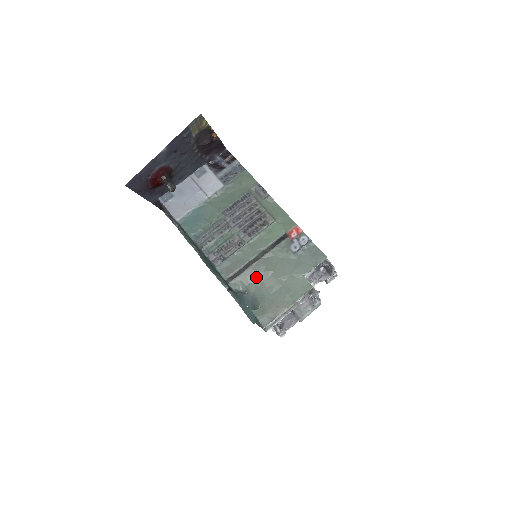
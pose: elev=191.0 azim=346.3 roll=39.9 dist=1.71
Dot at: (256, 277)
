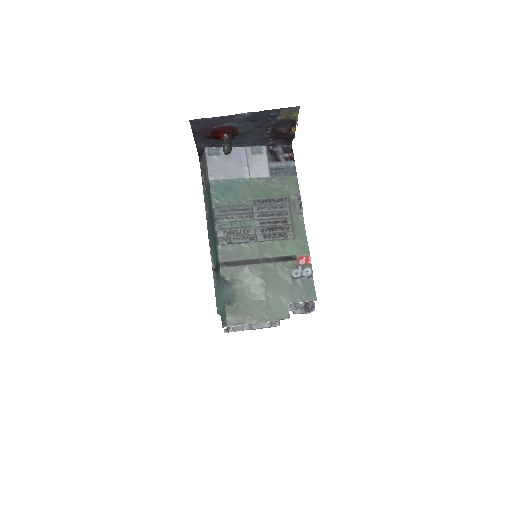
Dot at: (247, 277)
